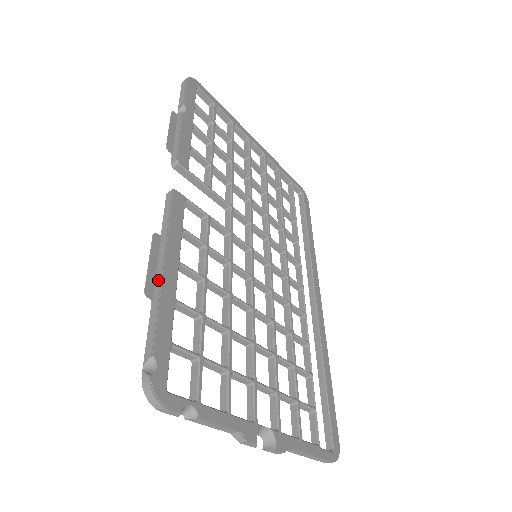
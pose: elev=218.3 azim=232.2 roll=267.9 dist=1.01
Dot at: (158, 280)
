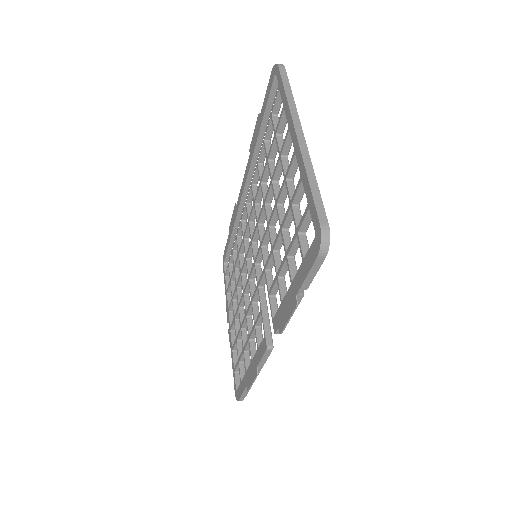
Dot at: (253, 382)
